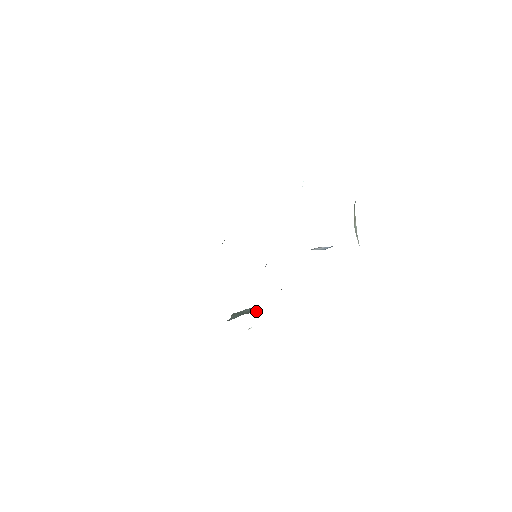
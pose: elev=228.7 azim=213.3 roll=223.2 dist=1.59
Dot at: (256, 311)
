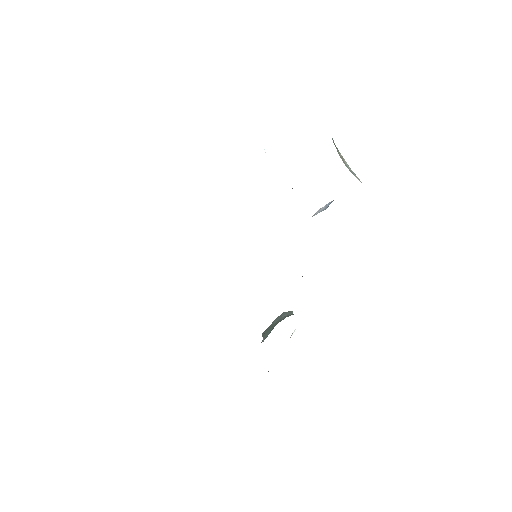
Dot at: (287, 315)
